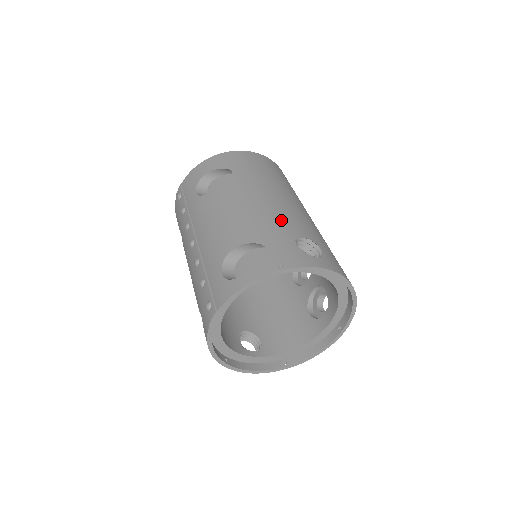
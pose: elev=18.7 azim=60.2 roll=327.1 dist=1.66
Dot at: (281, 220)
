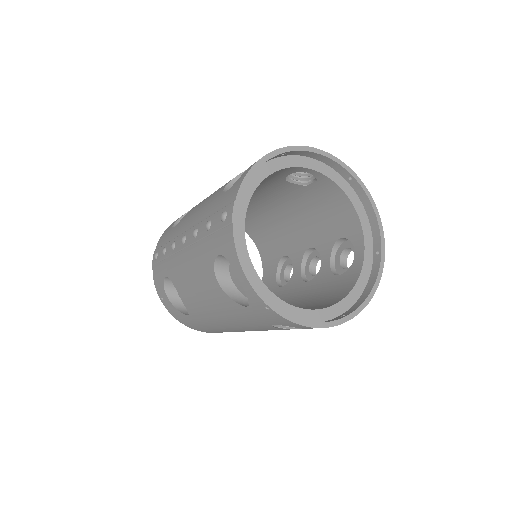
Dot at: occluded
